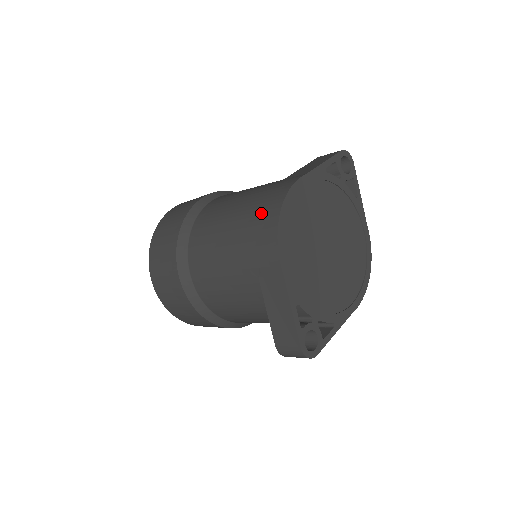
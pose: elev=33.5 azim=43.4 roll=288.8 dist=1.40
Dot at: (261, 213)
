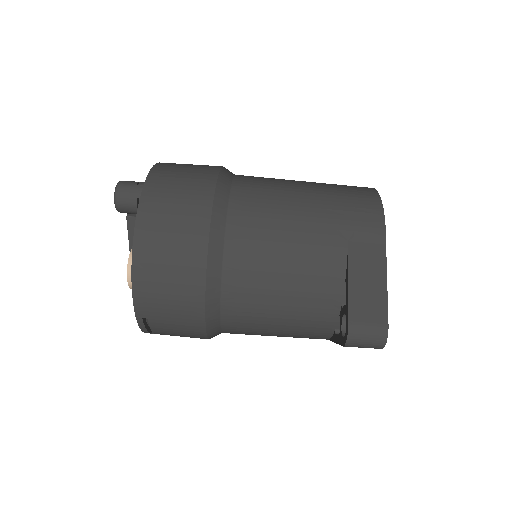
Dot at: (352, 190)
